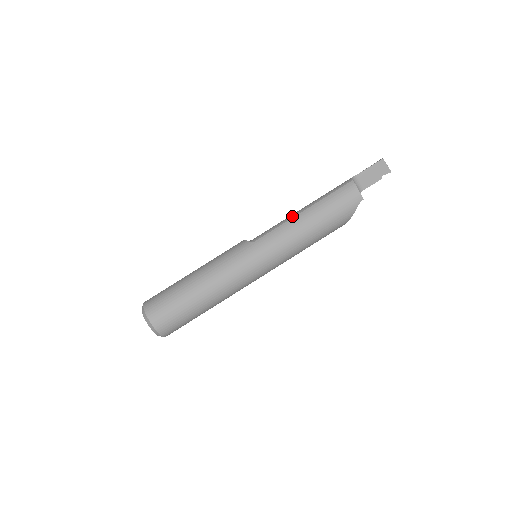
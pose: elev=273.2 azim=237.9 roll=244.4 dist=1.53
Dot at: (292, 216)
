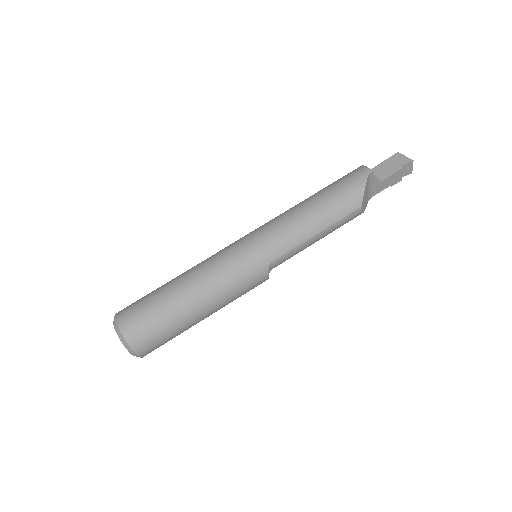
Dot at: occluded
